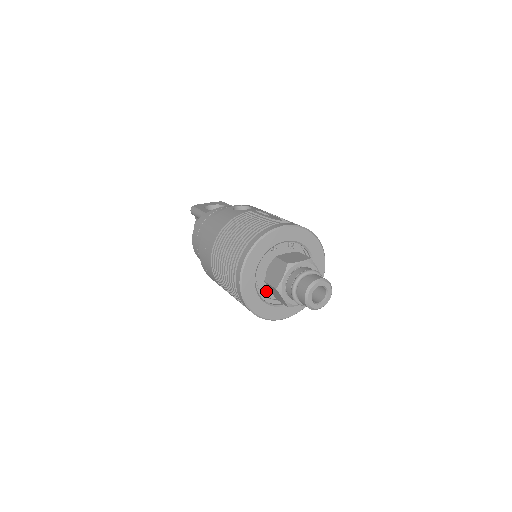
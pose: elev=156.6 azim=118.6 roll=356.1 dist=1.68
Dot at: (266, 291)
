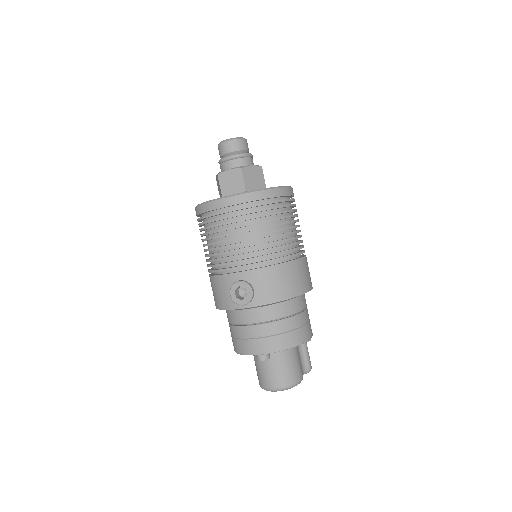
Dot at: occluded
